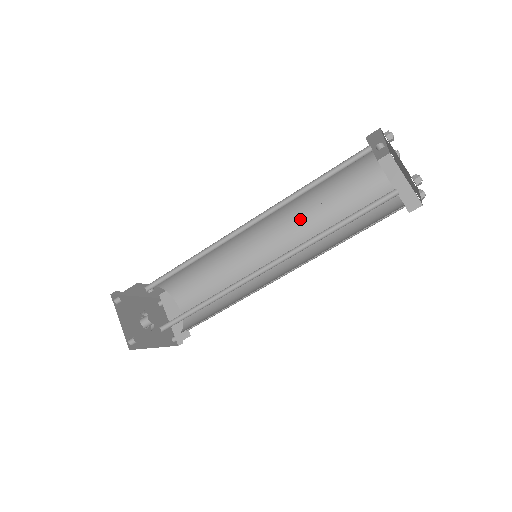
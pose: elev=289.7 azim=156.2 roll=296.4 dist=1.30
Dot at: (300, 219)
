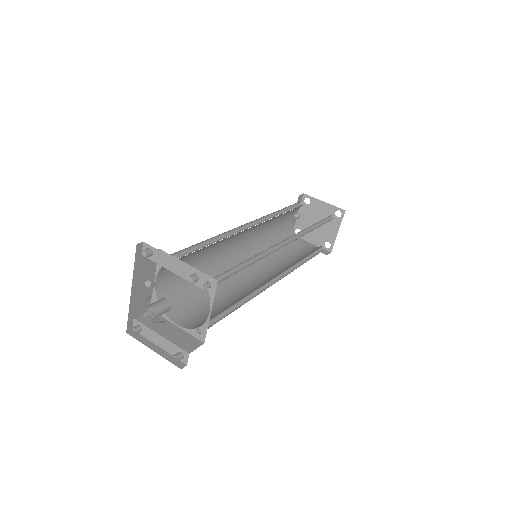
Dot at: occluded
